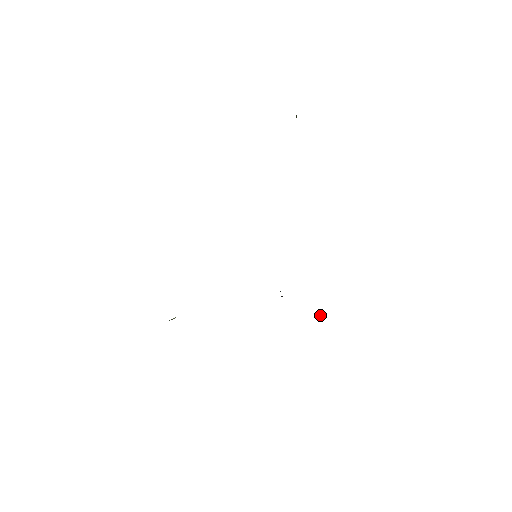
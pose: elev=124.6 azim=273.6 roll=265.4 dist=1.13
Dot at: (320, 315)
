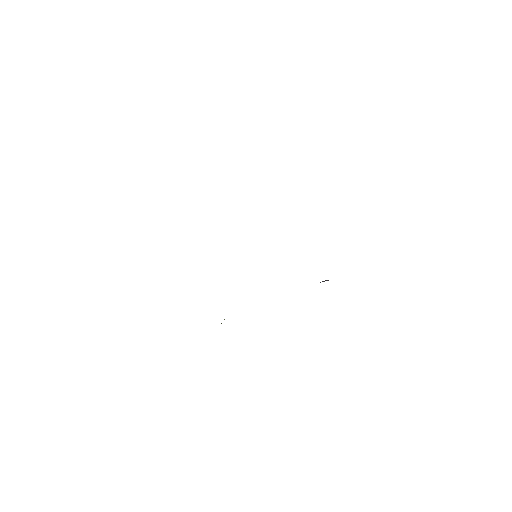
Dot at: occluded
